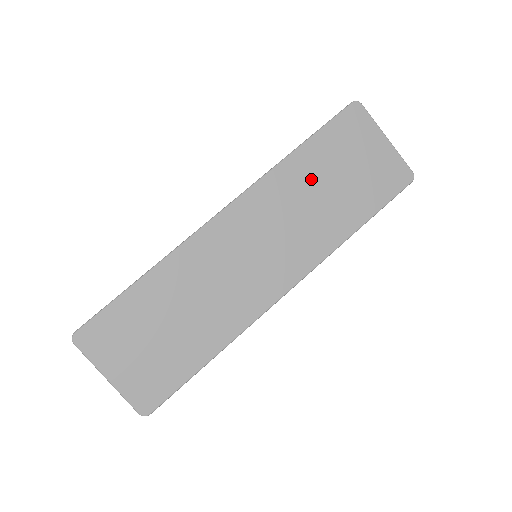
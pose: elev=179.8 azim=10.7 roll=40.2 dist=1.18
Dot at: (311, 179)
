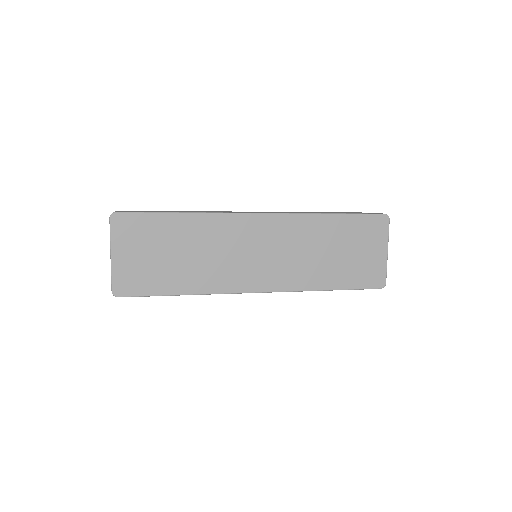
Dot at: (325, 238)
